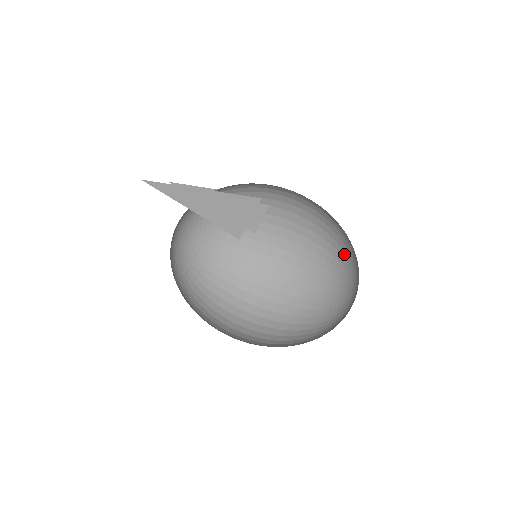
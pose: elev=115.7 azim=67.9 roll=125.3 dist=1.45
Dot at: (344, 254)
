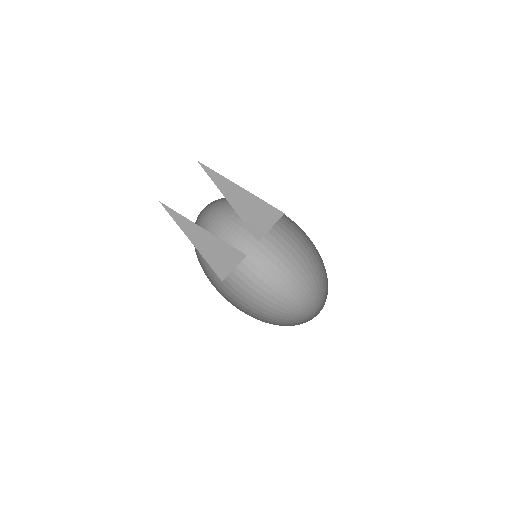
Dot at: occluded
